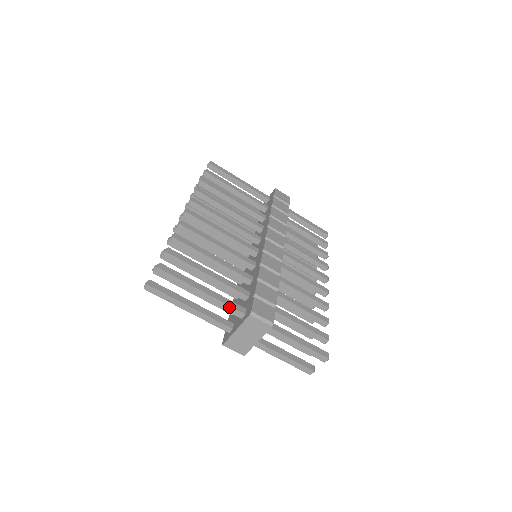
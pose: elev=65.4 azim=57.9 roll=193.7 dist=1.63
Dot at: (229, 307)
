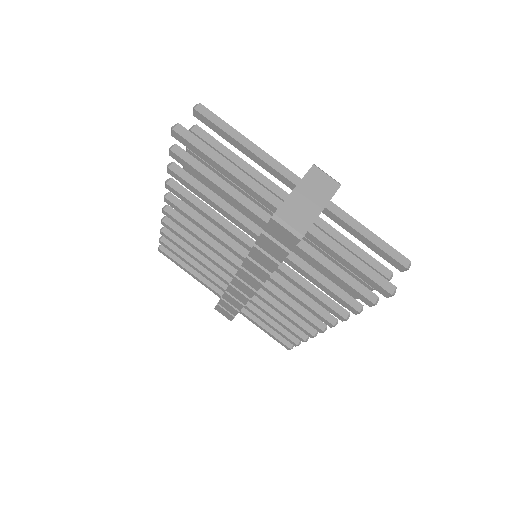
Dot at: (282, 167)
